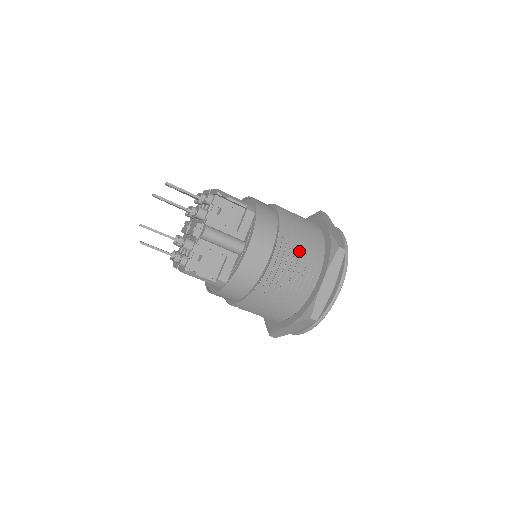
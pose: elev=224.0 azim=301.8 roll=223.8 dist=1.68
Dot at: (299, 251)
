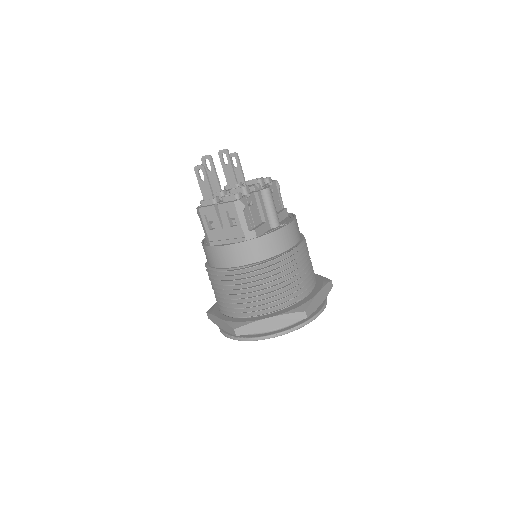
Dot at: occluded
